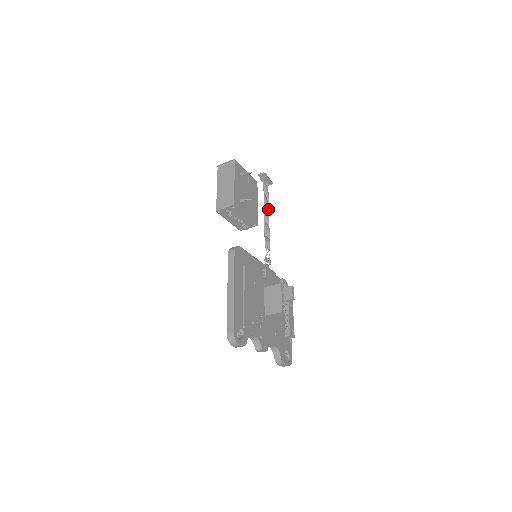
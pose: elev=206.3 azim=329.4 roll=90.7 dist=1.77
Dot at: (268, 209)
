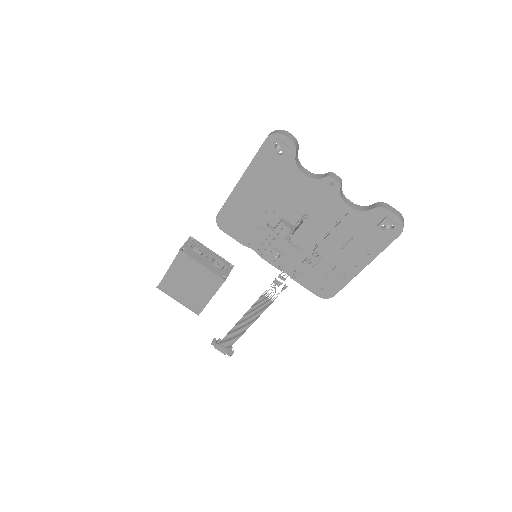
Dot at: (245, 329)
